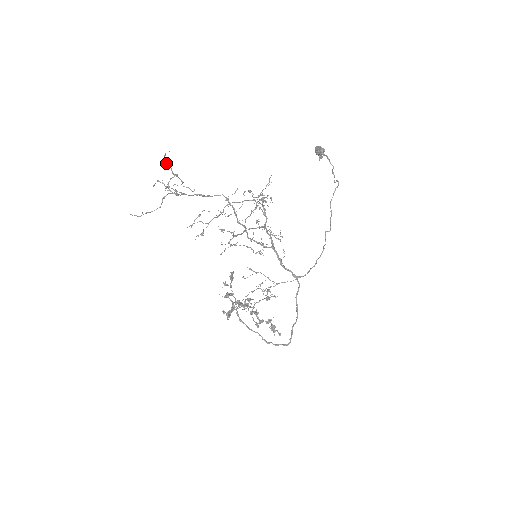
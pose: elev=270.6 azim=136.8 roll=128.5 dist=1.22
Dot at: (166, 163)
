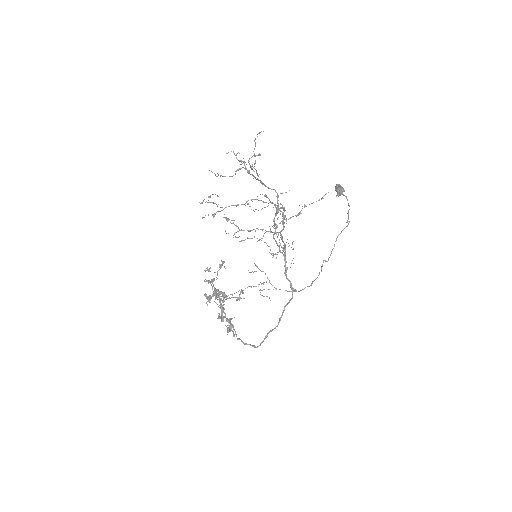
Dot at: occluded
